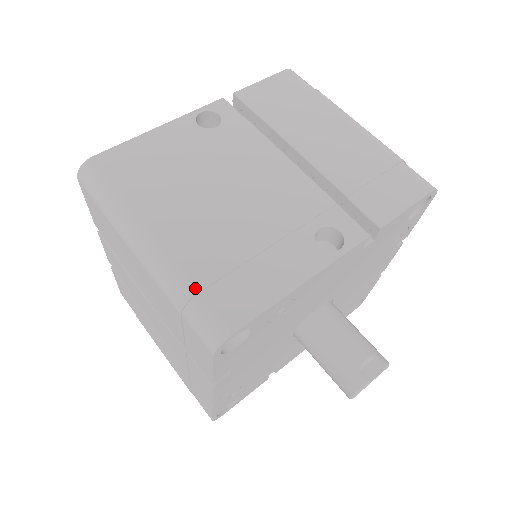
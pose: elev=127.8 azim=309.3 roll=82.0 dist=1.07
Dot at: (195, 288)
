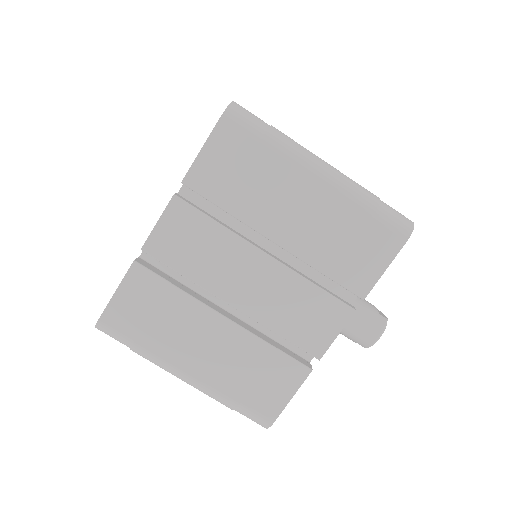
Dot at: occluded
